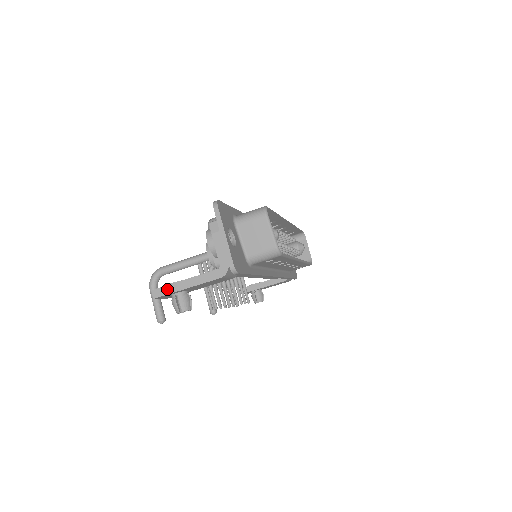
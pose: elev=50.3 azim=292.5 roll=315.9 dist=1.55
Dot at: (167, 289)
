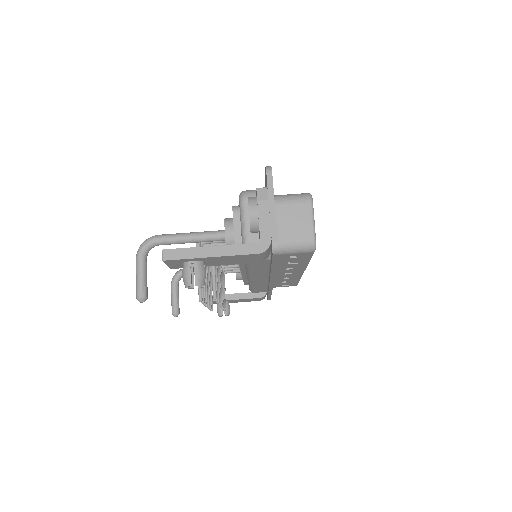
Dot at: (185, 252)
